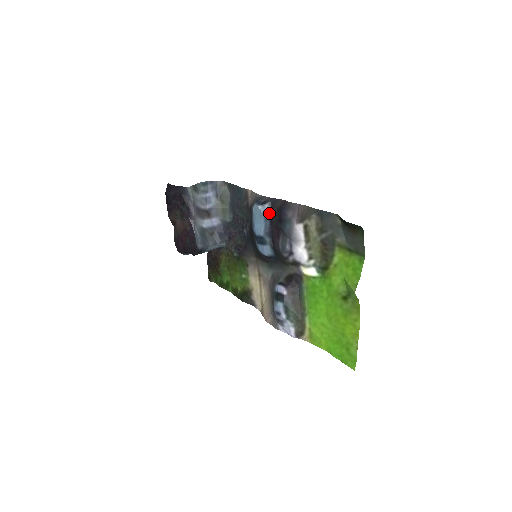
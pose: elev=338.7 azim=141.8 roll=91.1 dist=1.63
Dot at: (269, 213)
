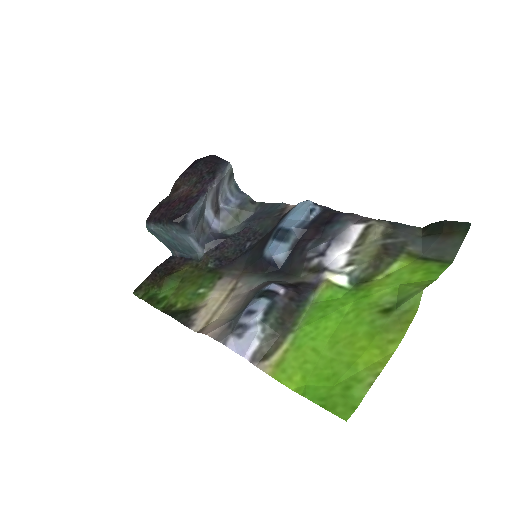
Dot at: (315, 215)
